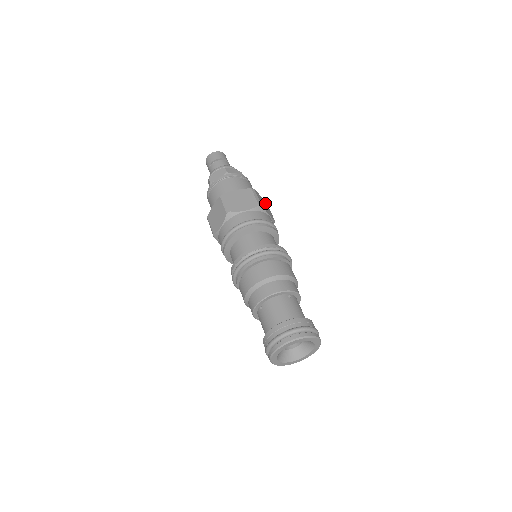
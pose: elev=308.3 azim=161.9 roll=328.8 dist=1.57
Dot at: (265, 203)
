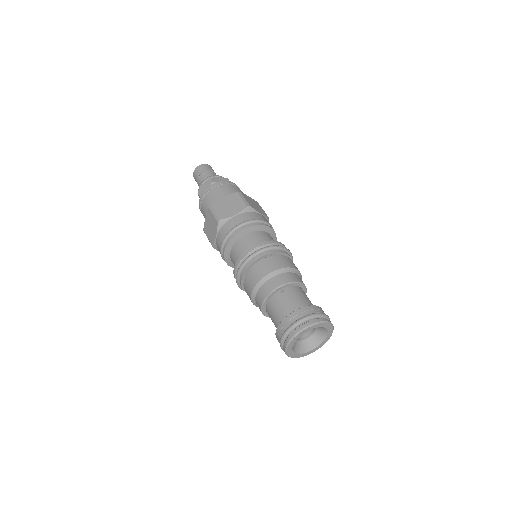
Dot at: occluded
